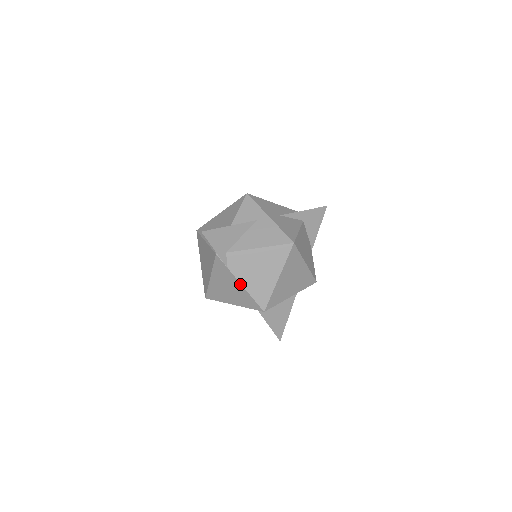
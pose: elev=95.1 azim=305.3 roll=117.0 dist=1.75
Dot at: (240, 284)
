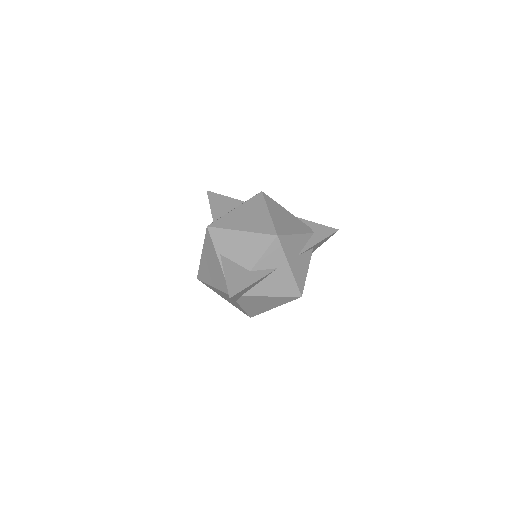
Dot at: (241, 307)
